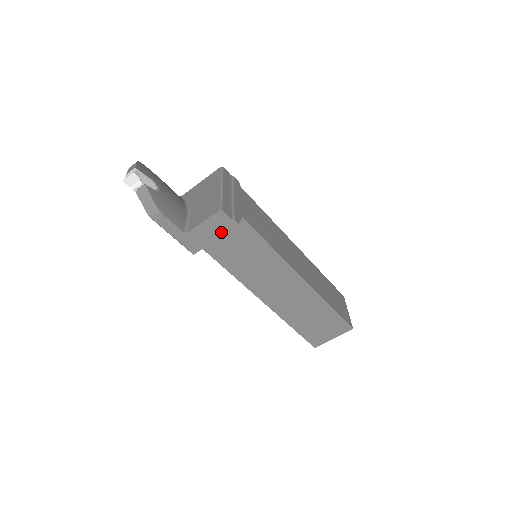
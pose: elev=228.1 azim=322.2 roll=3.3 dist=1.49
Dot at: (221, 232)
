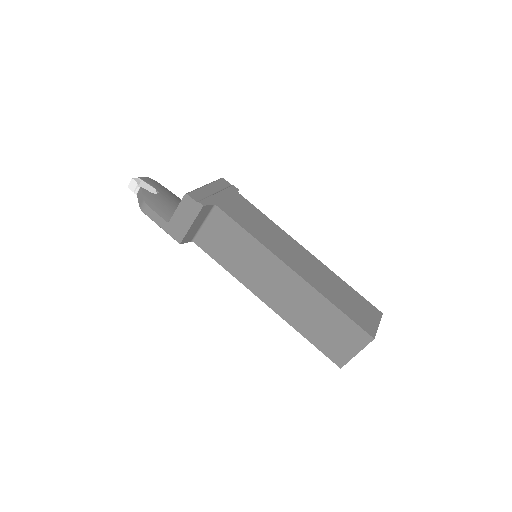
Dot at: (193, 217)
